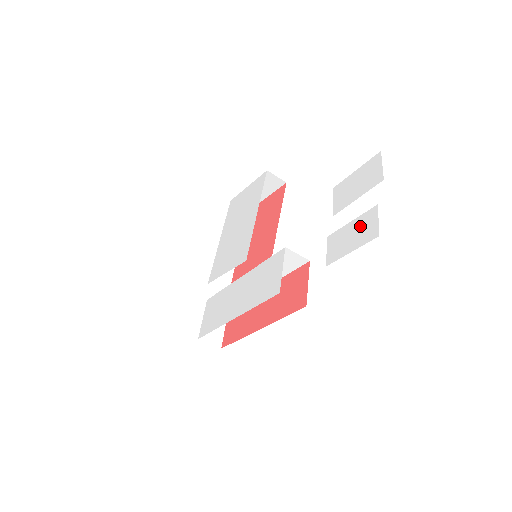
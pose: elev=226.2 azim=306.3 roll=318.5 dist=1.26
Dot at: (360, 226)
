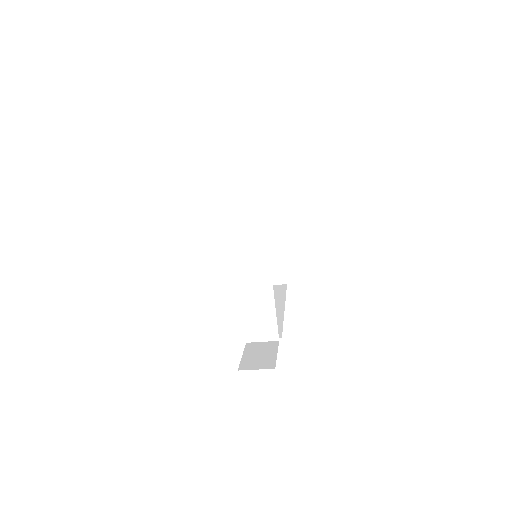
Dot at: occluded
